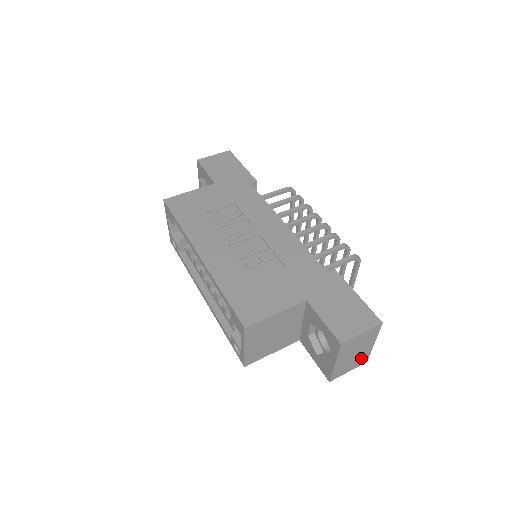
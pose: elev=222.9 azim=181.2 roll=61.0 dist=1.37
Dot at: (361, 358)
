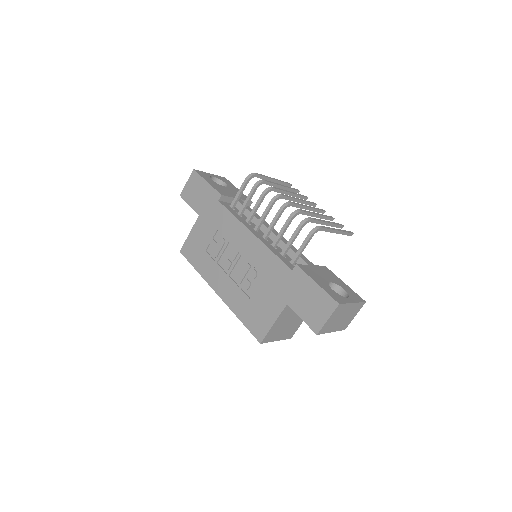
Dot at: (355, 309)
